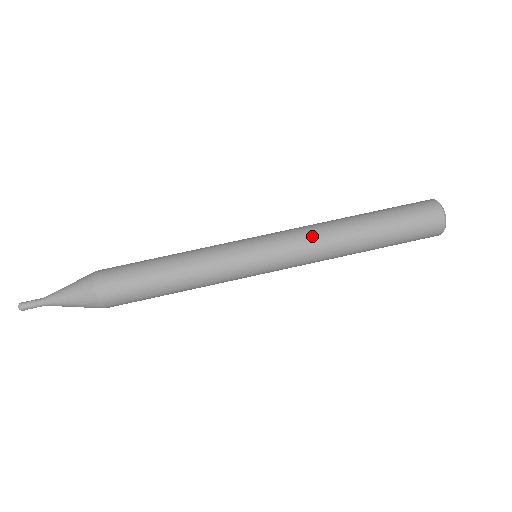
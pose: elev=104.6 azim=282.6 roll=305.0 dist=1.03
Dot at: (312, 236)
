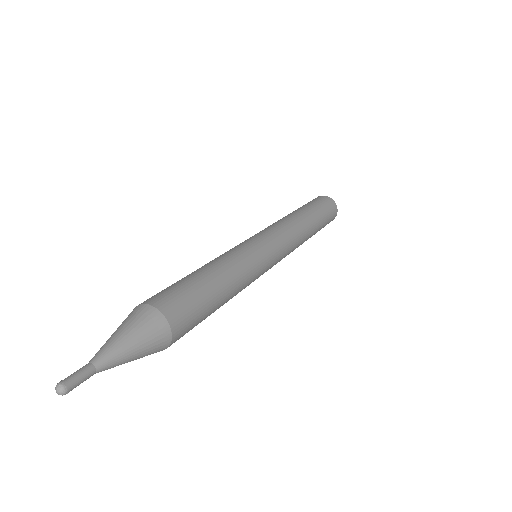
Dot at: occluded
